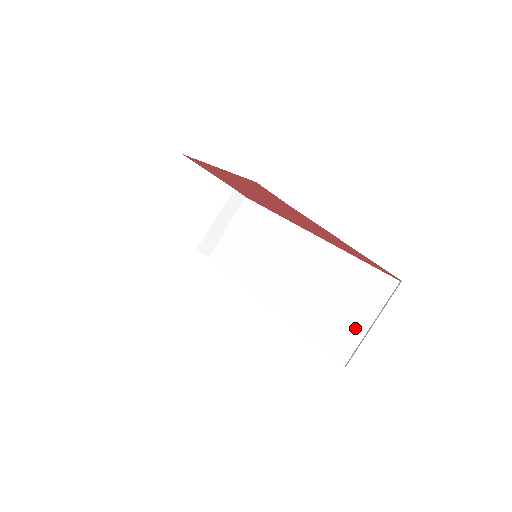
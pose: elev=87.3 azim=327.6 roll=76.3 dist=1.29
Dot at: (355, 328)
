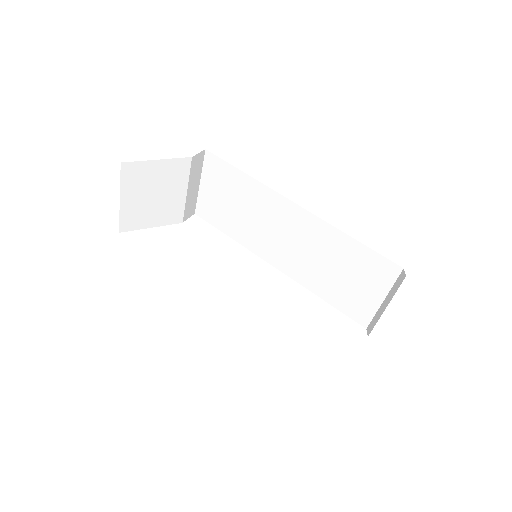
Dot at: (369, 302)
